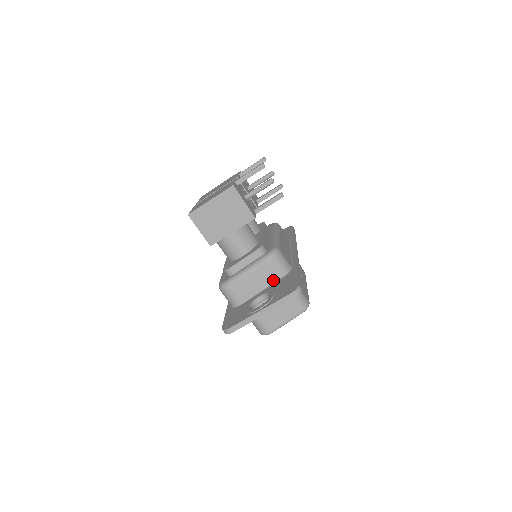
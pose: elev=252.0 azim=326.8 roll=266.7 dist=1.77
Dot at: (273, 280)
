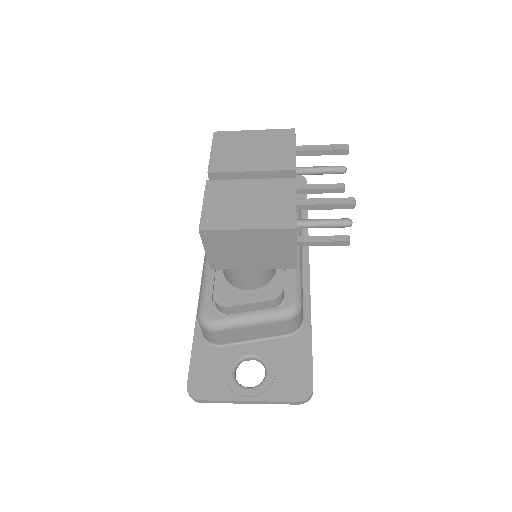
Dot at: (274, 335)
